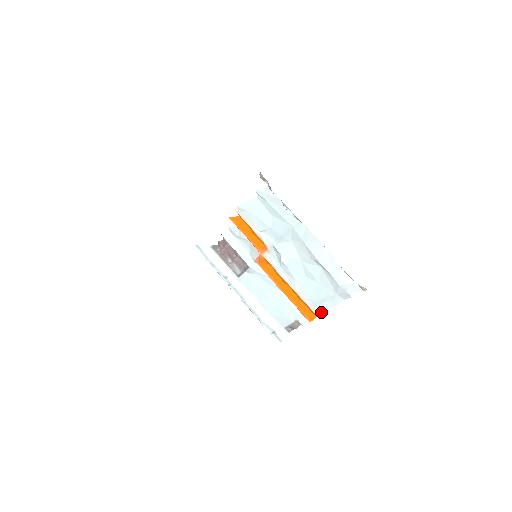
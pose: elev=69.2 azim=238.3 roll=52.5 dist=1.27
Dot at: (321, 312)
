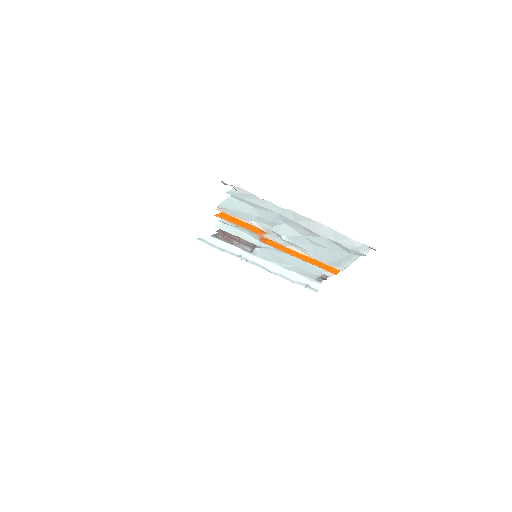
Dot at: (343, 268)
